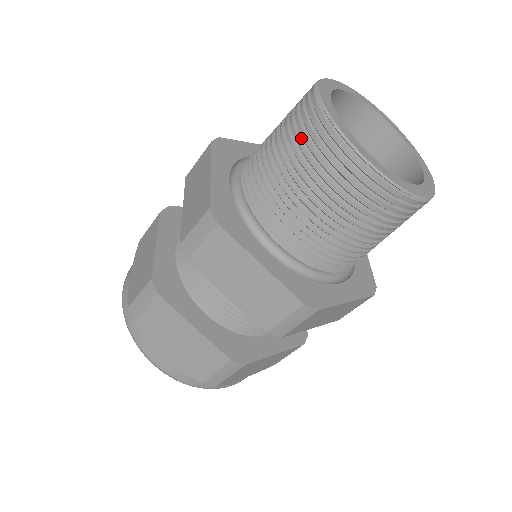
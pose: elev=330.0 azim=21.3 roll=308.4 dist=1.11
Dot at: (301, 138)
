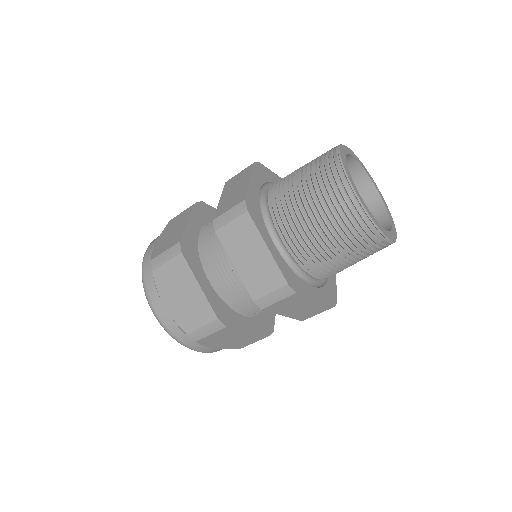
Dot at: (345, 226)
